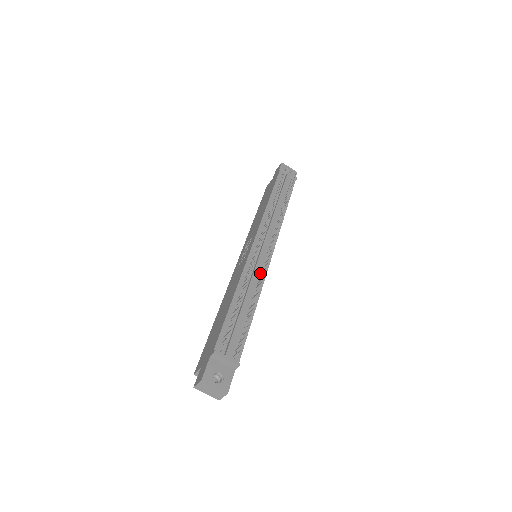
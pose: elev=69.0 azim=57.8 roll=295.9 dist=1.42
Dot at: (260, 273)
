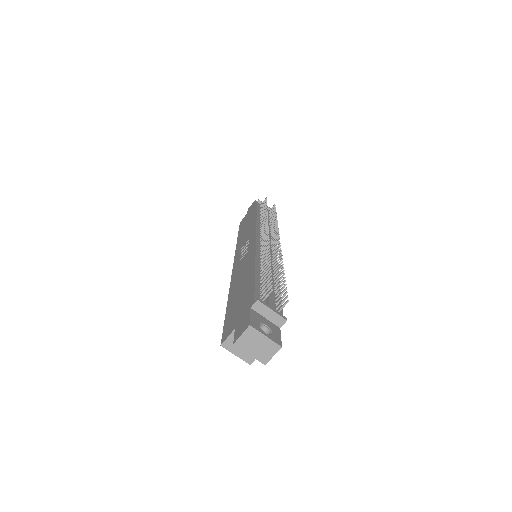
Dot at: occluded
